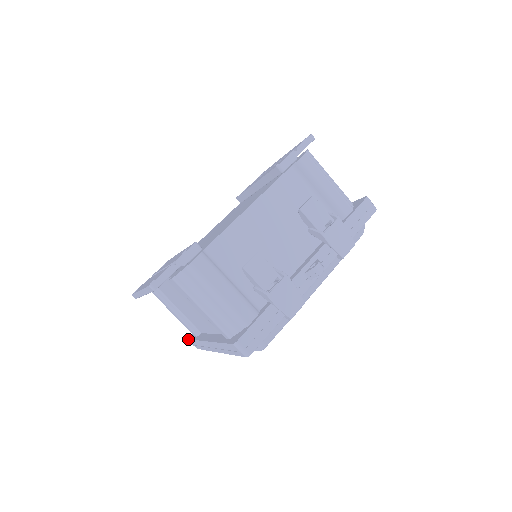
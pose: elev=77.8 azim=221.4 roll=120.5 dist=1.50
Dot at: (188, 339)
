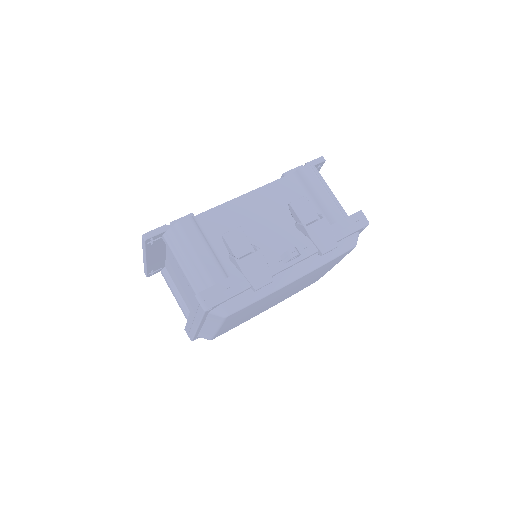
Dot at: occluded
